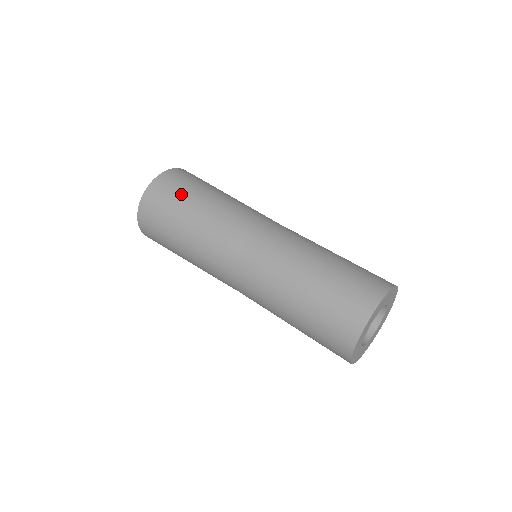
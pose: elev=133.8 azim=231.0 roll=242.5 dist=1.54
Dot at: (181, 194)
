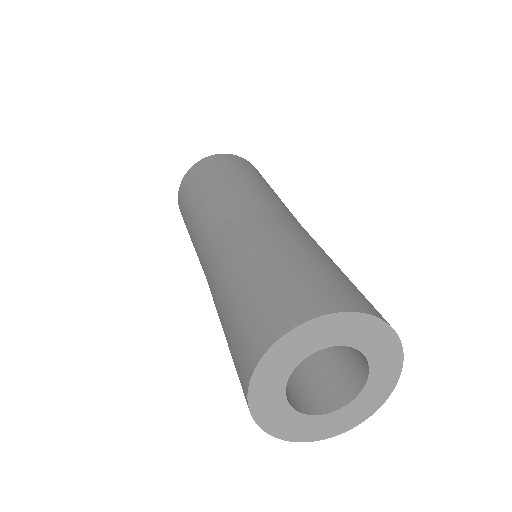
Dot at: (229, 166)
